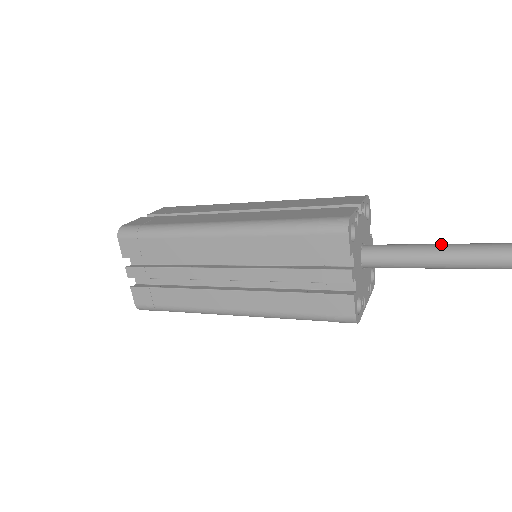
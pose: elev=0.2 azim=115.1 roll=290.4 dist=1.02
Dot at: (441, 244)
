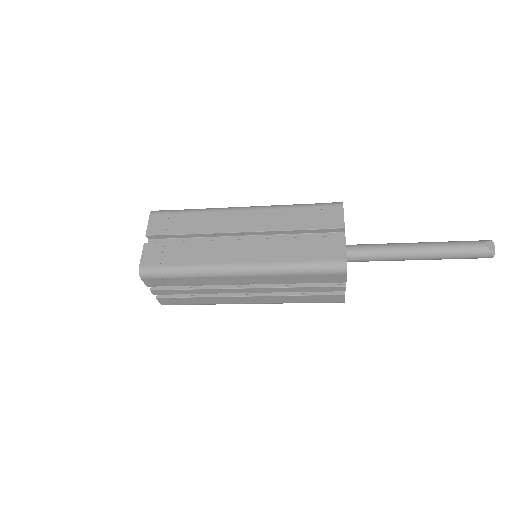
Dot at: (401, 247)
